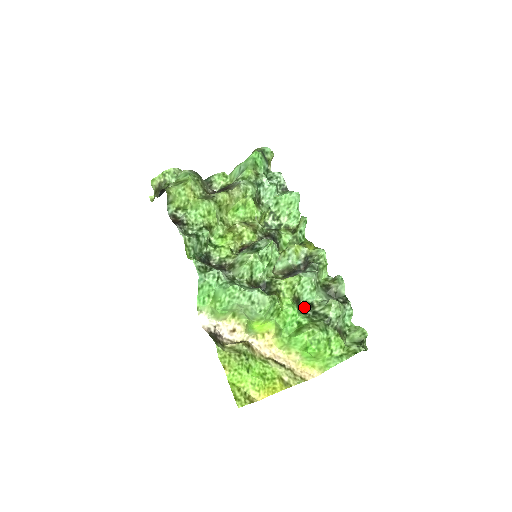
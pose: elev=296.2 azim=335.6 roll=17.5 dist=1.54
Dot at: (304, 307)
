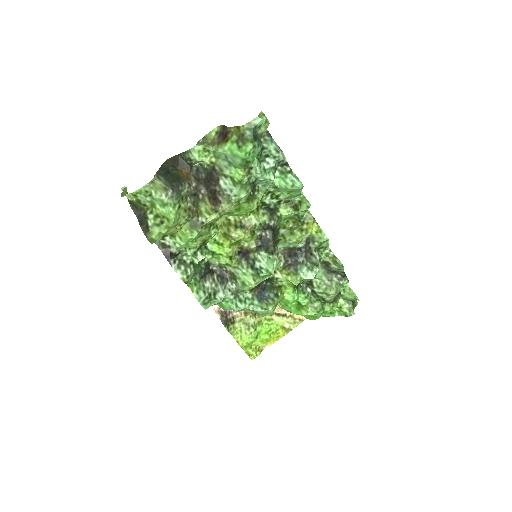
Dot at: (304, 281)
